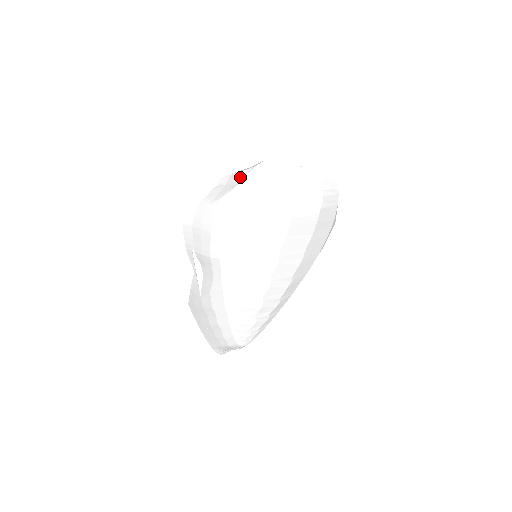
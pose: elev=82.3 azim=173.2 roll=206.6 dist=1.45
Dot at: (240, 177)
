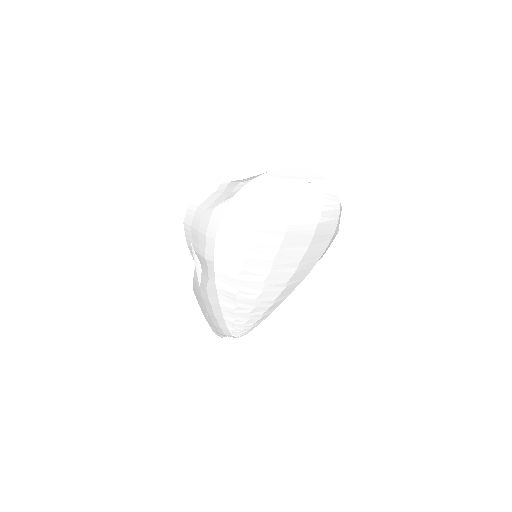
Dot at: (235, 189)
